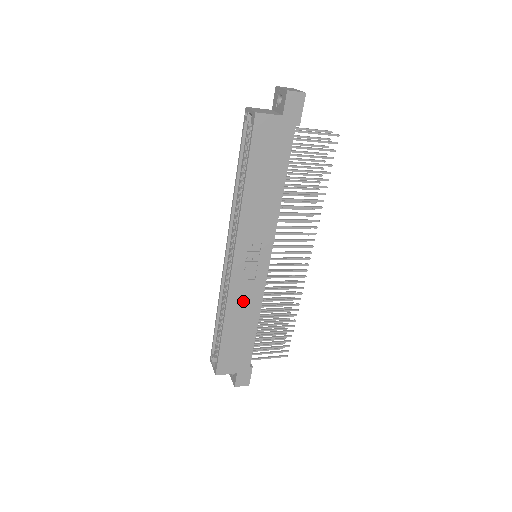
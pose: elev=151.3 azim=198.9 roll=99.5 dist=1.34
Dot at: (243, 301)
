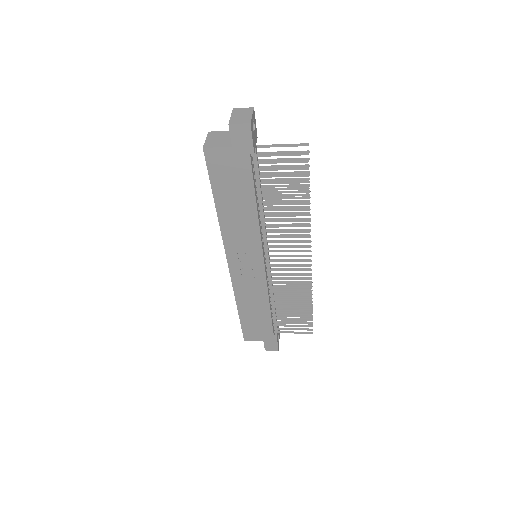
Dot at: (249, 292)
